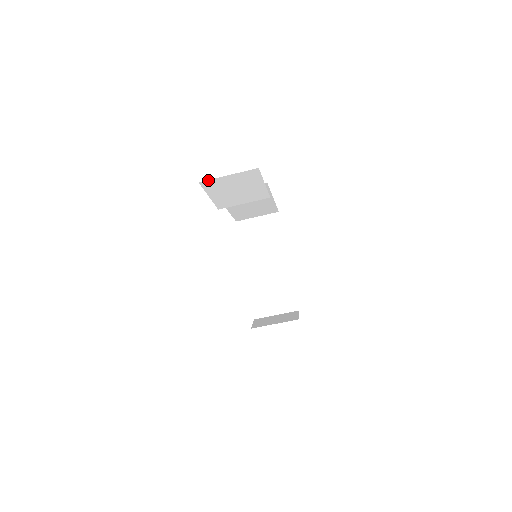
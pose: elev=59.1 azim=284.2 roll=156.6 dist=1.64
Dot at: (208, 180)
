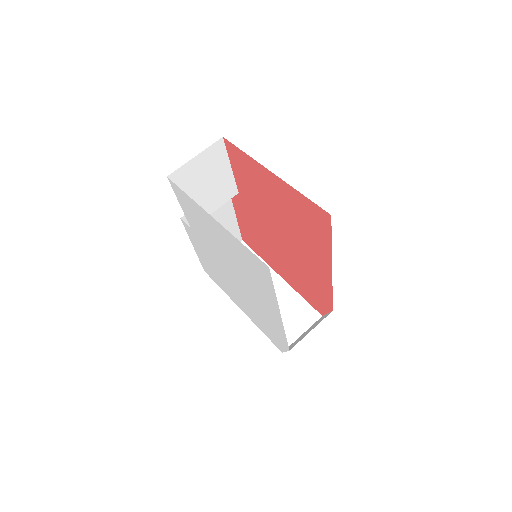
Dot at: (176, 170)
